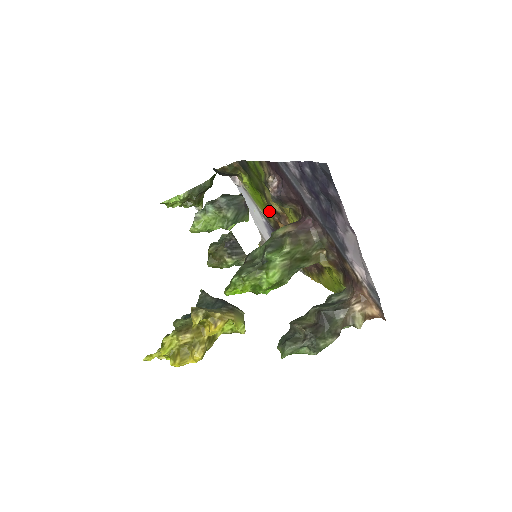
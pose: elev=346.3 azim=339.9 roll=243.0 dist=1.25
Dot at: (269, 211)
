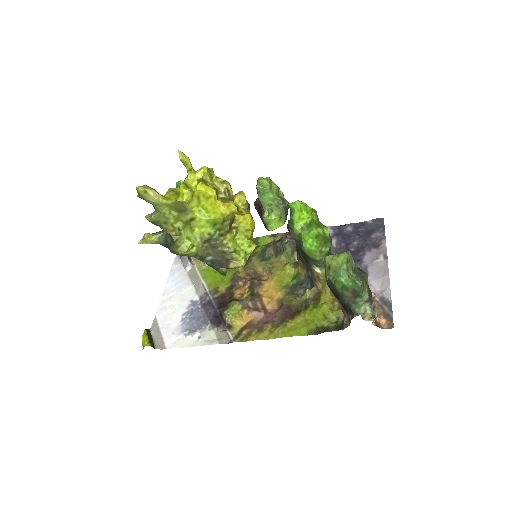
Dot at: (234, 277)
